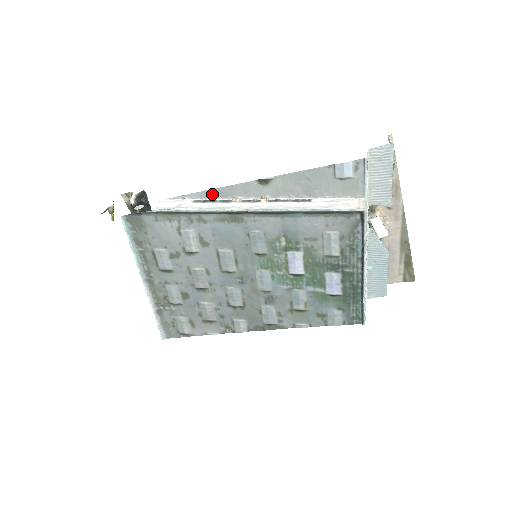
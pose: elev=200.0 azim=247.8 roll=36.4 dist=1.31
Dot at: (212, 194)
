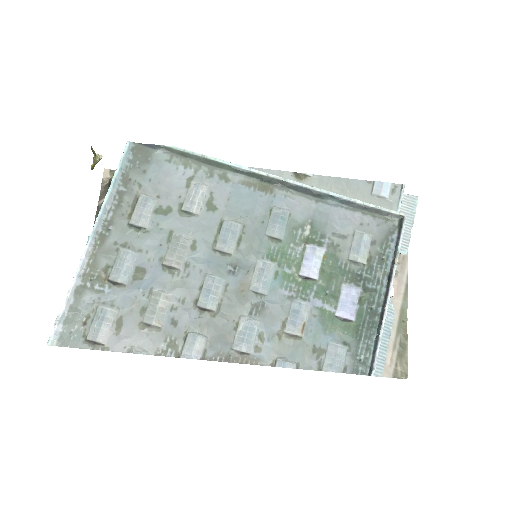
Dot at: occluded
